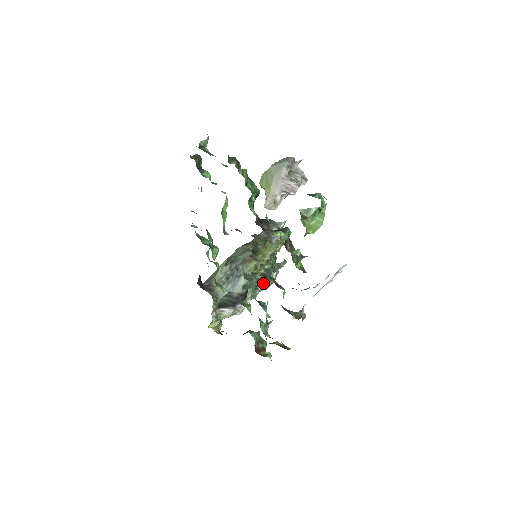
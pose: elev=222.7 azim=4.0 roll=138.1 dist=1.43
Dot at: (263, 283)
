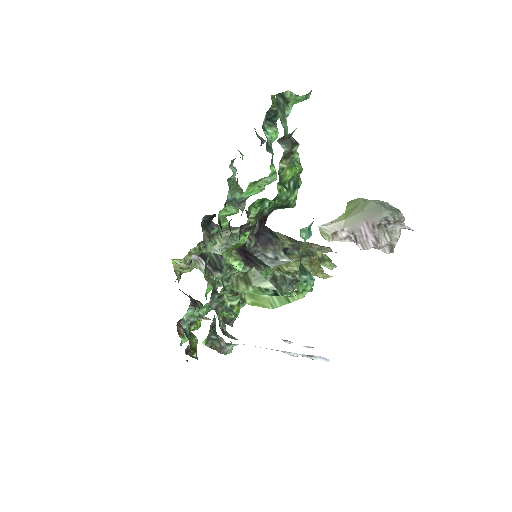
Dot at: occluded
